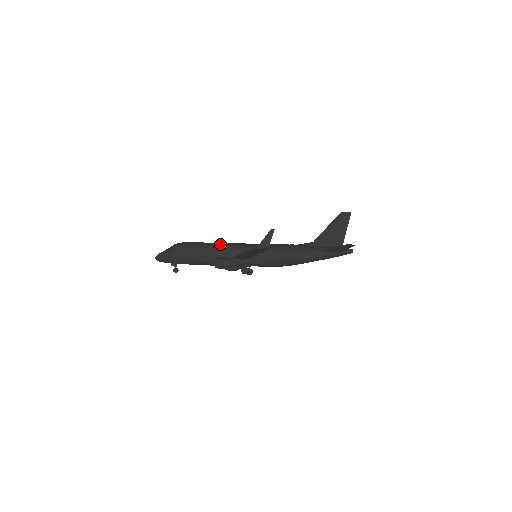
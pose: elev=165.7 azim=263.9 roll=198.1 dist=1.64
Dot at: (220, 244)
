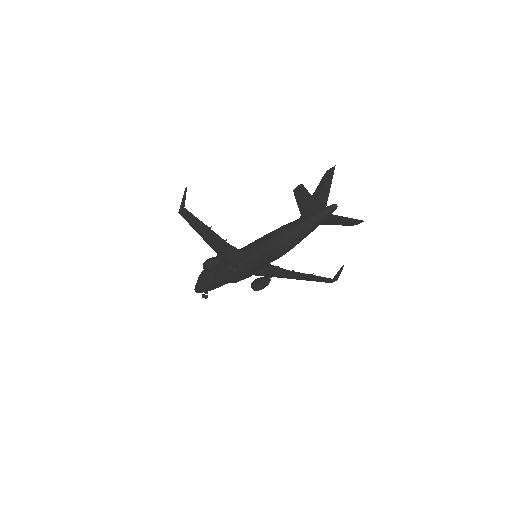
Dot at: occluded
